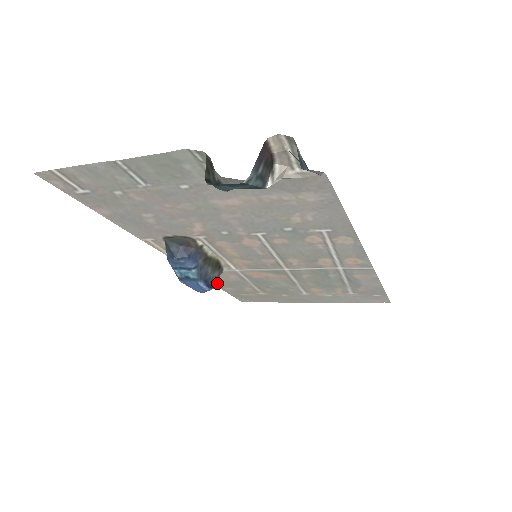
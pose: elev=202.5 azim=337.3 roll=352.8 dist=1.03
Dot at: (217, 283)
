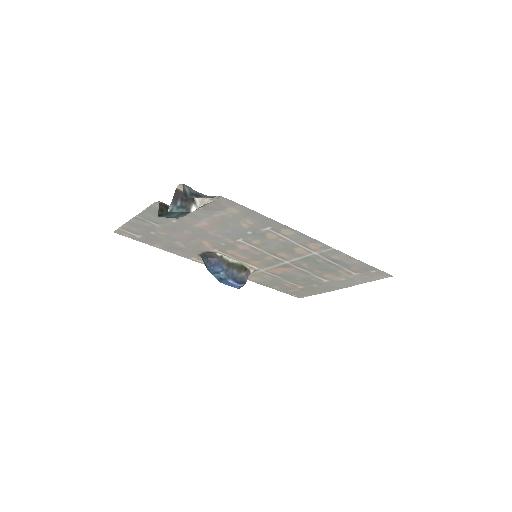
Dot at: (265, 284)
